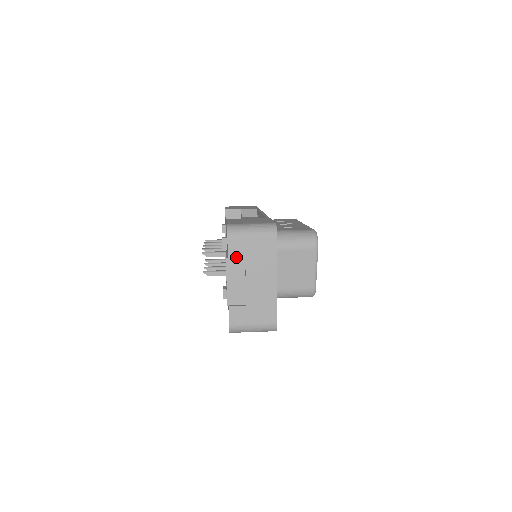
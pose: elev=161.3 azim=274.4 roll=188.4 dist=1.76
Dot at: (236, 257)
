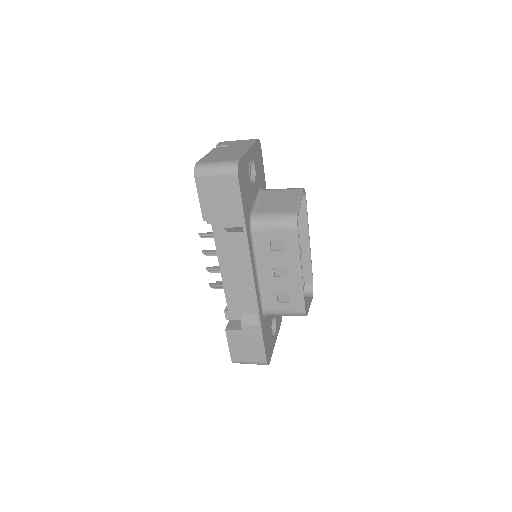
Dot at: (222, 147)
